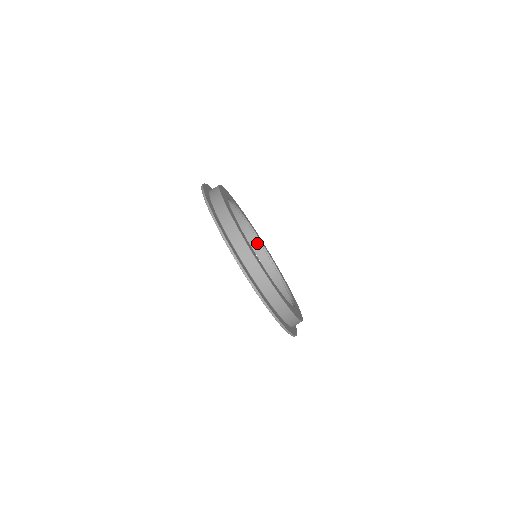
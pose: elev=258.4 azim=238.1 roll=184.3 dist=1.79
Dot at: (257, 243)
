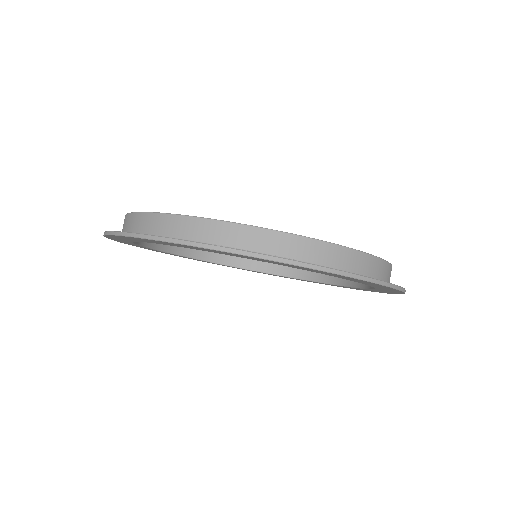
Dot at: occluded
